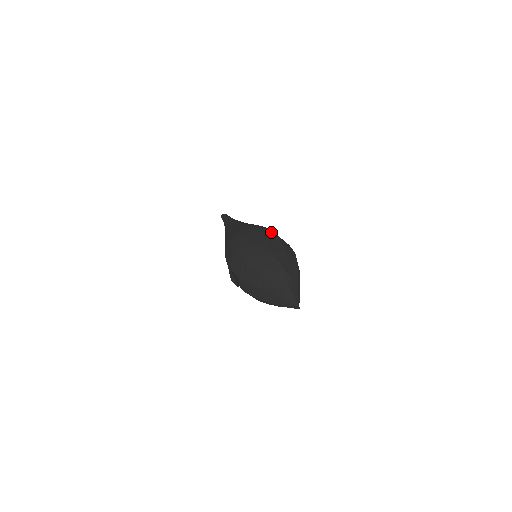
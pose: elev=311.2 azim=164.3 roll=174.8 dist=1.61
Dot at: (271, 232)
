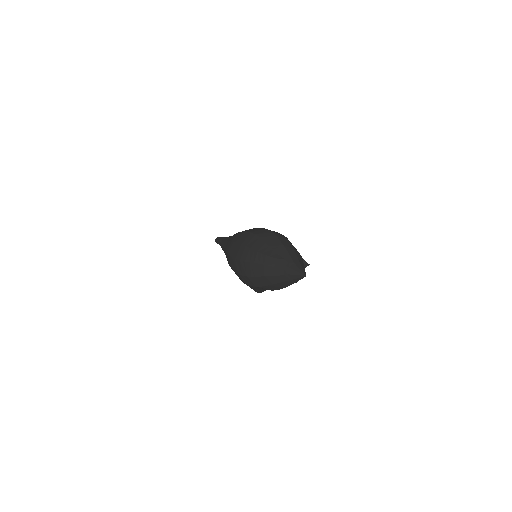
Dot at: (246, 234)
